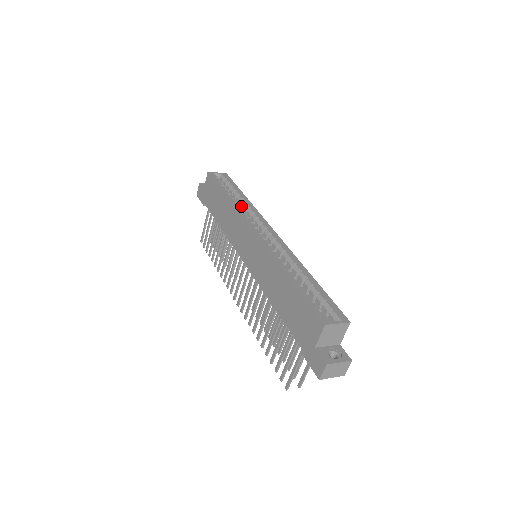
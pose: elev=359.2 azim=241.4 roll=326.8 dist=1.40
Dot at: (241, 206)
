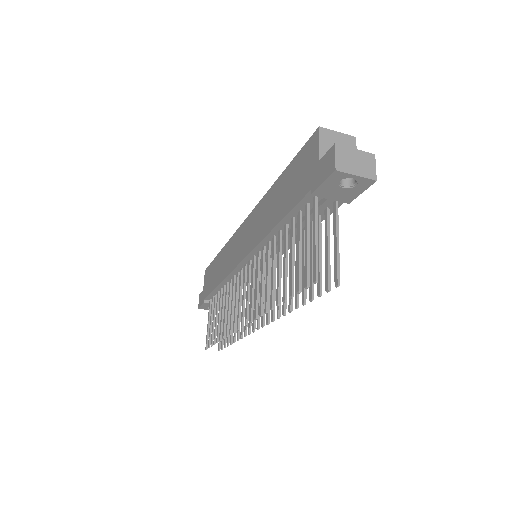
Dot at: occluded
